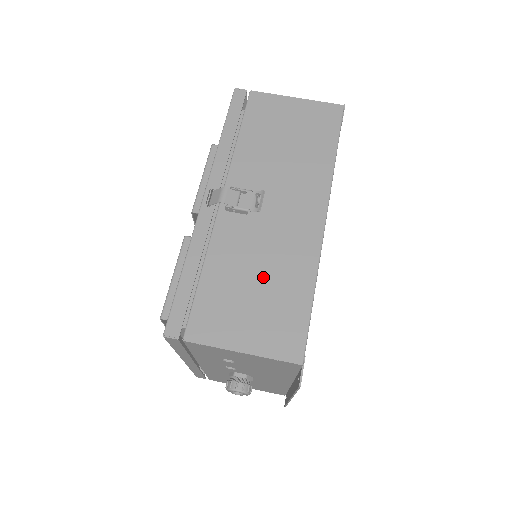
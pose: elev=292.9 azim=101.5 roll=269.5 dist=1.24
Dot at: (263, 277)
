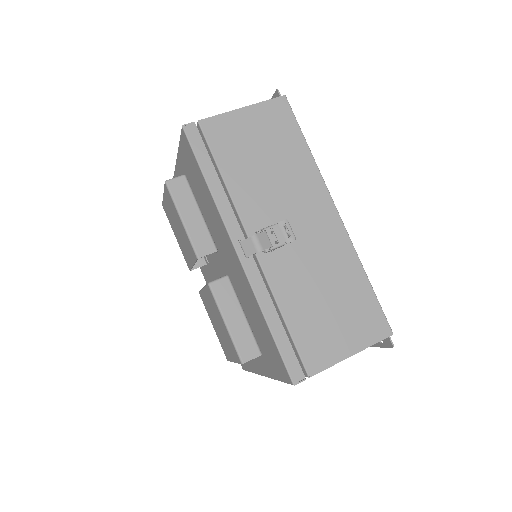
Dot at: (328, 290)
